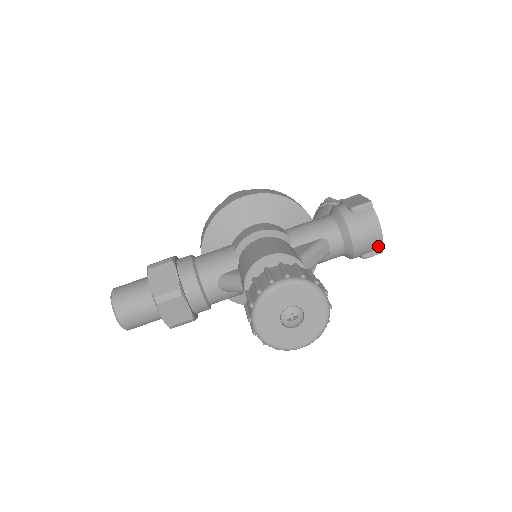
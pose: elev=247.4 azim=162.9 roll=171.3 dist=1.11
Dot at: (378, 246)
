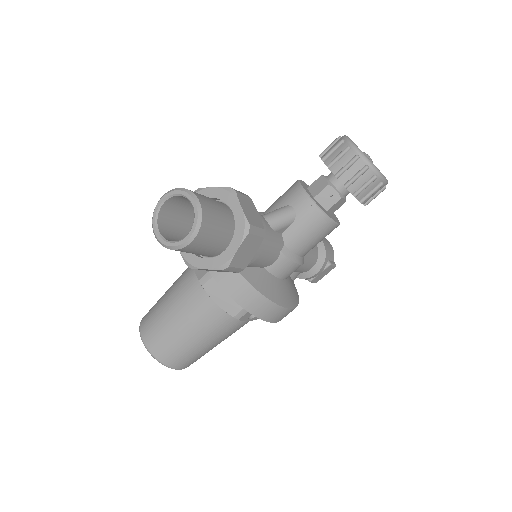
Dot at: (333, 255)
